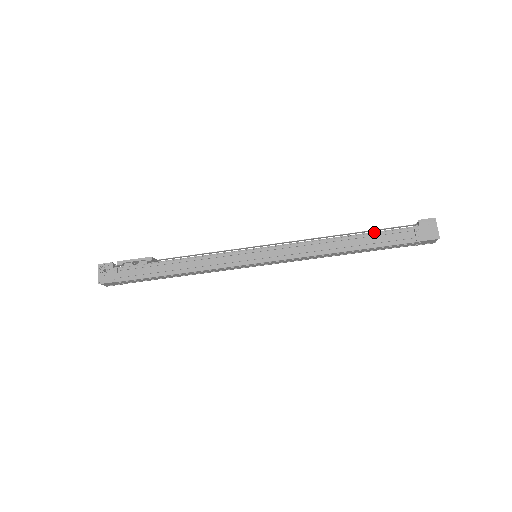
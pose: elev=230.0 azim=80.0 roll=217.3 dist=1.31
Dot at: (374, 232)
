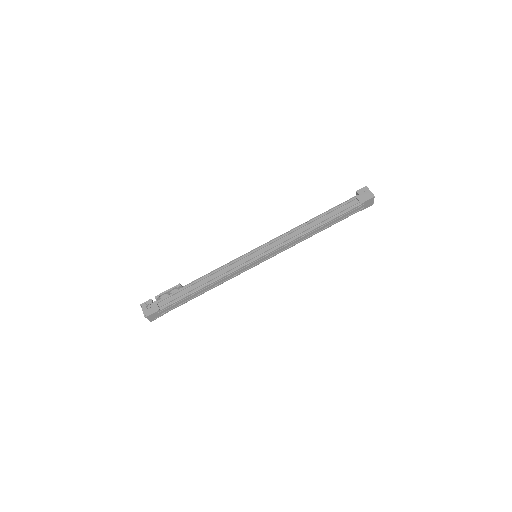
Dot at: (331, 210)
